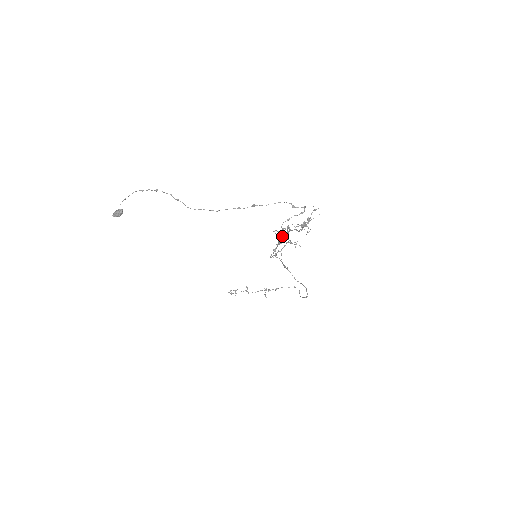
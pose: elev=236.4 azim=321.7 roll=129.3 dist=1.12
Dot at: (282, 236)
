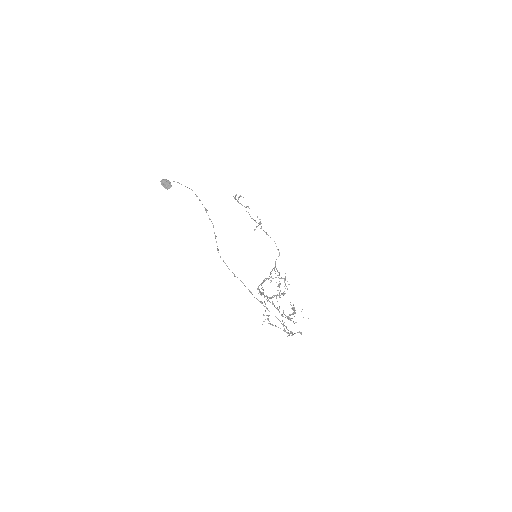
Dot at: occluded
